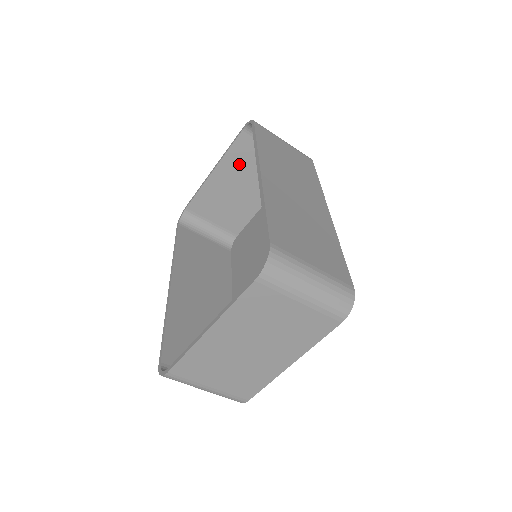
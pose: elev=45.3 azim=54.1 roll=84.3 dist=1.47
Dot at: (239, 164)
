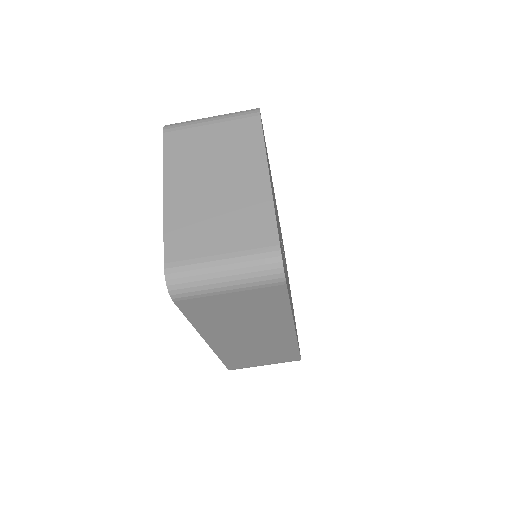
Dot at: occluded
